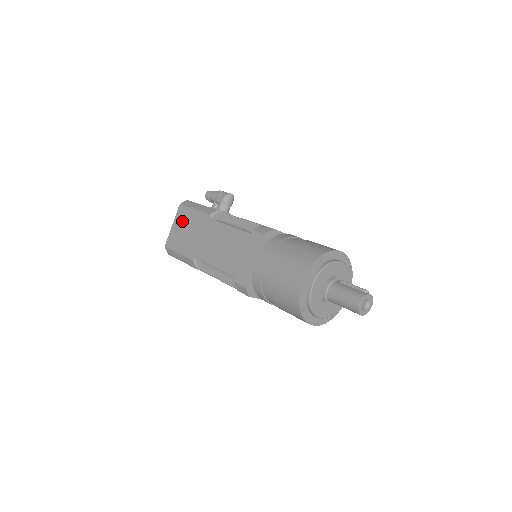
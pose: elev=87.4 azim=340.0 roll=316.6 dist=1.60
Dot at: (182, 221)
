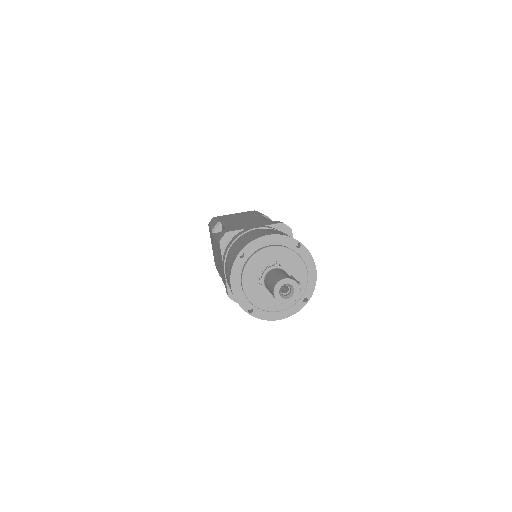
Dot at: (243, 213)
